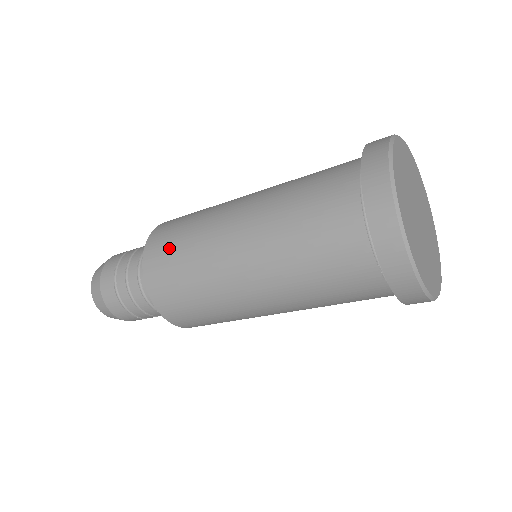
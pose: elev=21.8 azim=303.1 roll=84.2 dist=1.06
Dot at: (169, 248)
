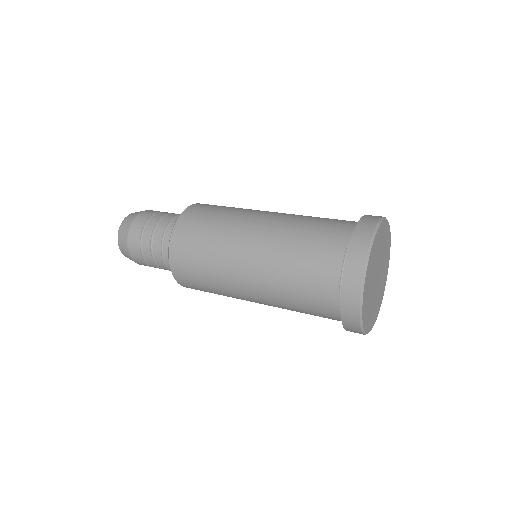
Dot at: (194, 237)
